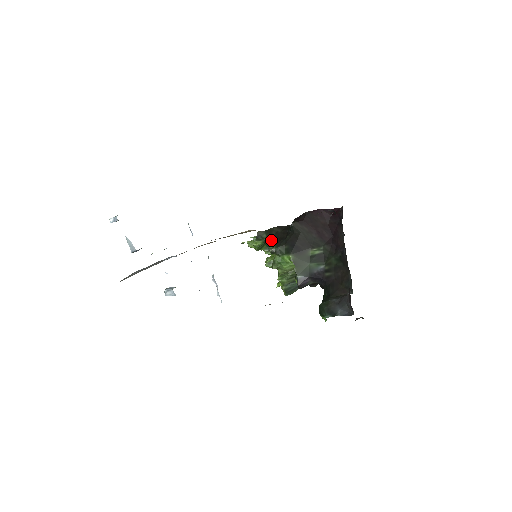
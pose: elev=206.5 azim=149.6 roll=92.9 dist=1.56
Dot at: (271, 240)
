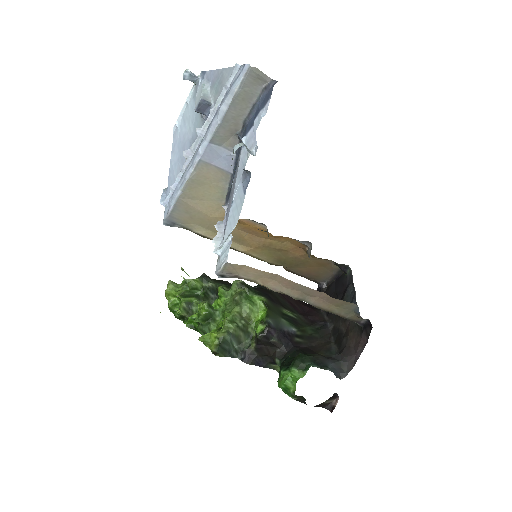
Dot at: (227, 284)
